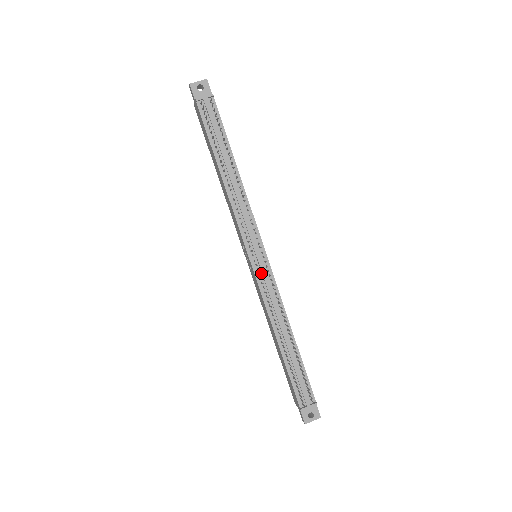
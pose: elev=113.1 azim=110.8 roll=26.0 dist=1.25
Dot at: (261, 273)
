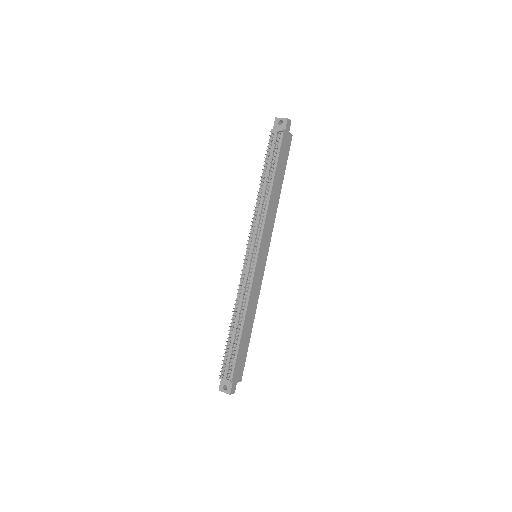
Dot at: (247, 268)
